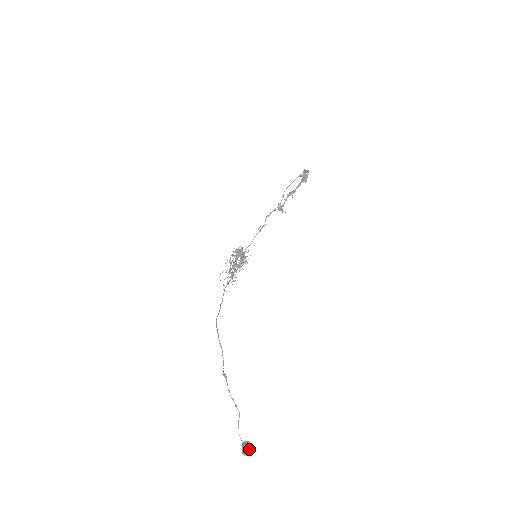
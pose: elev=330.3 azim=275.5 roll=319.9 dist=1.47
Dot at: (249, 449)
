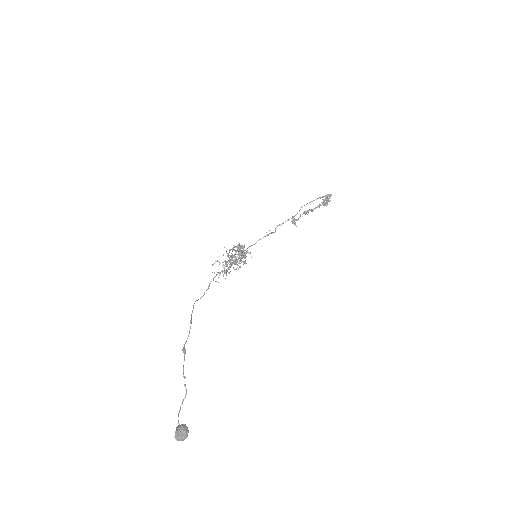
Dot at: (183, 432)
